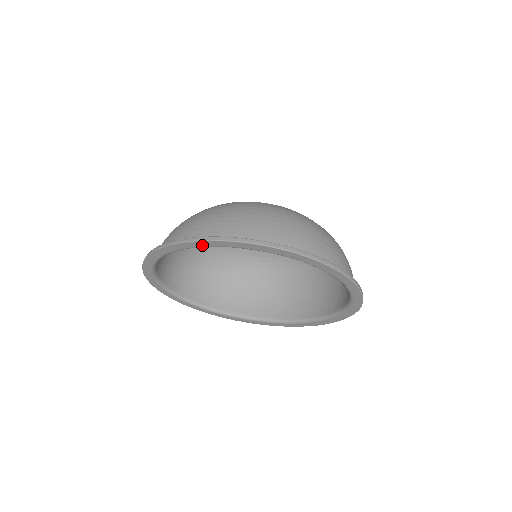
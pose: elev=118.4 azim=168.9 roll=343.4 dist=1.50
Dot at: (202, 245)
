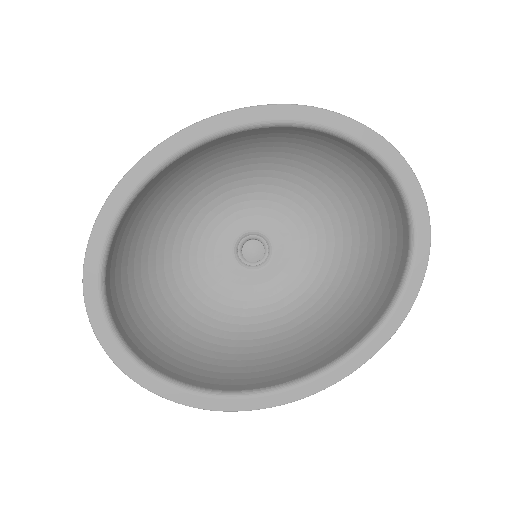
Dot at: (179, 145)
